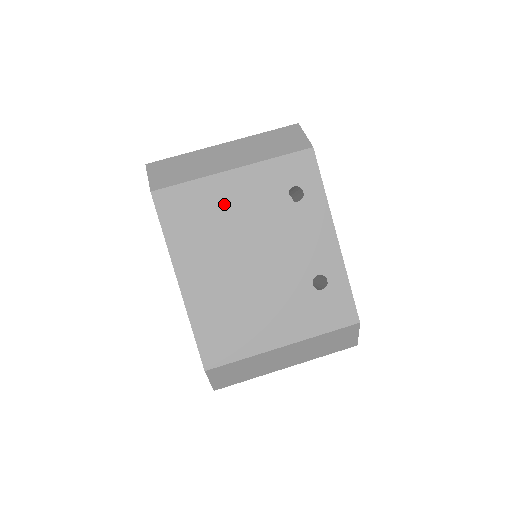
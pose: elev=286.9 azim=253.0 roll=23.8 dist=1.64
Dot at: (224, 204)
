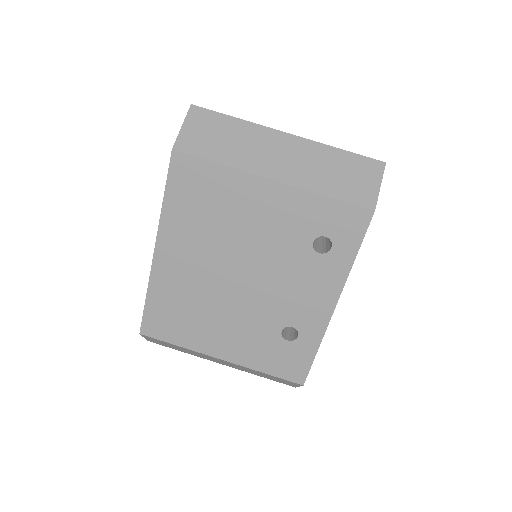
Dot at: (241, 208)
